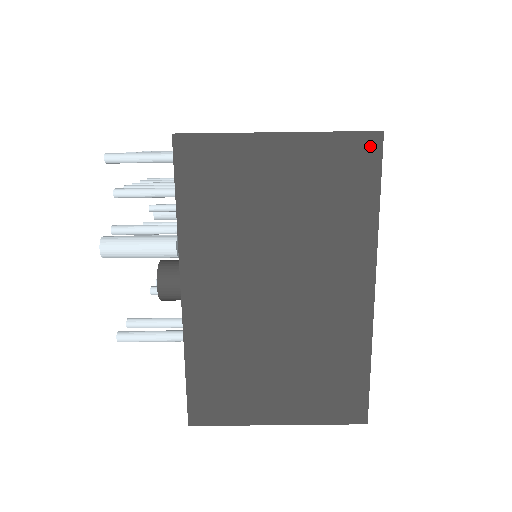
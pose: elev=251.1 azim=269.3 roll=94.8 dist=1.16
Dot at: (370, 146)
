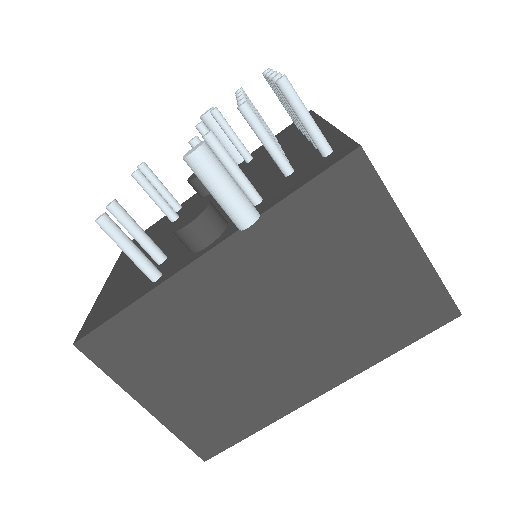
Dot at: (444, 314)
